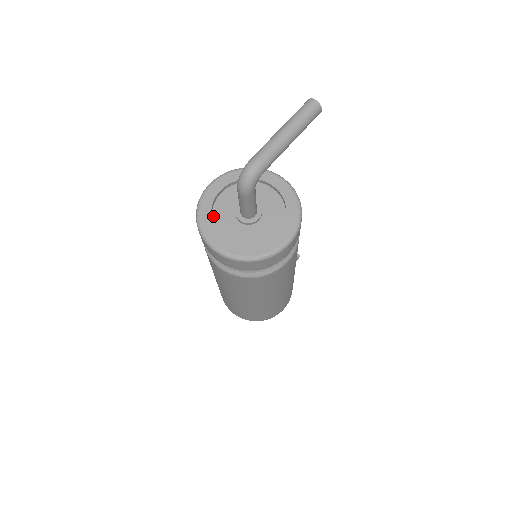
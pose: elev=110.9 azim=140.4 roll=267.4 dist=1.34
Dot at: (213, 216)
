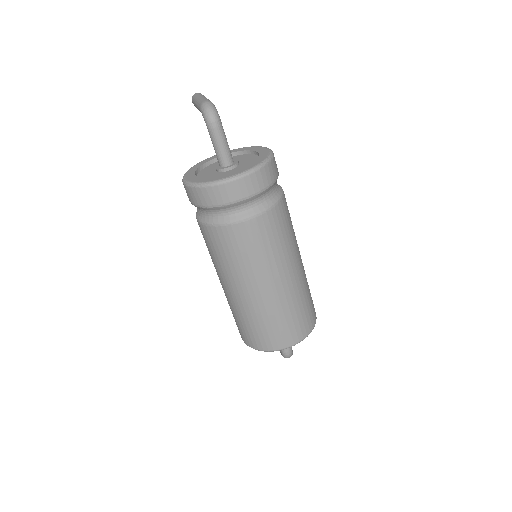
Dot at: occluded
